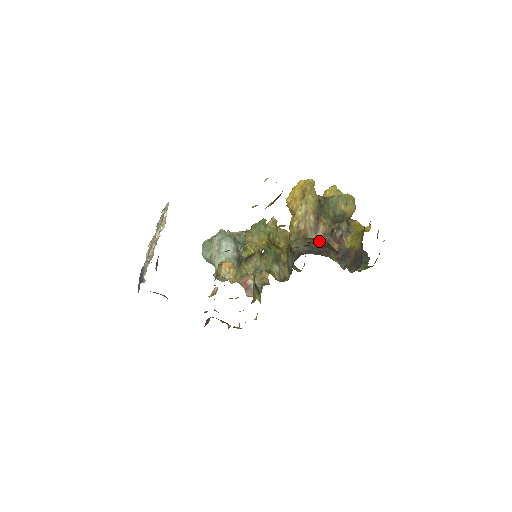
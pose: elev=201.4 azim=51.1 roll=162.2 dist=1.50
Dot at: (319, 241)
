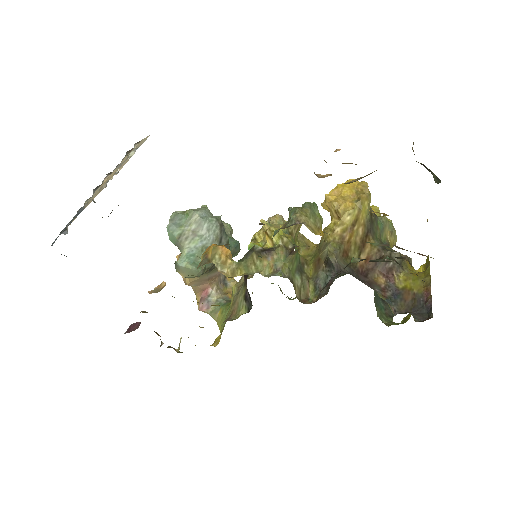
Dot at: (407, 259)
